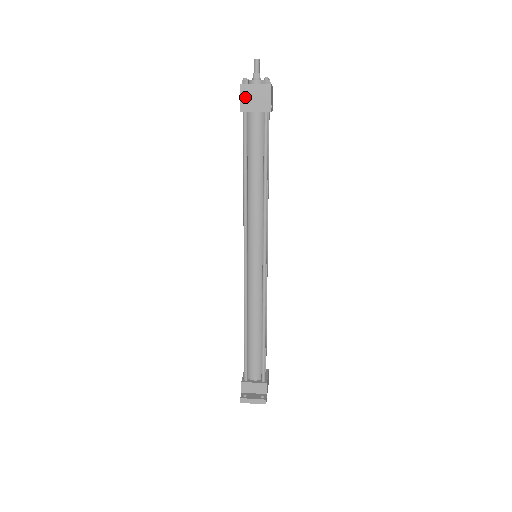
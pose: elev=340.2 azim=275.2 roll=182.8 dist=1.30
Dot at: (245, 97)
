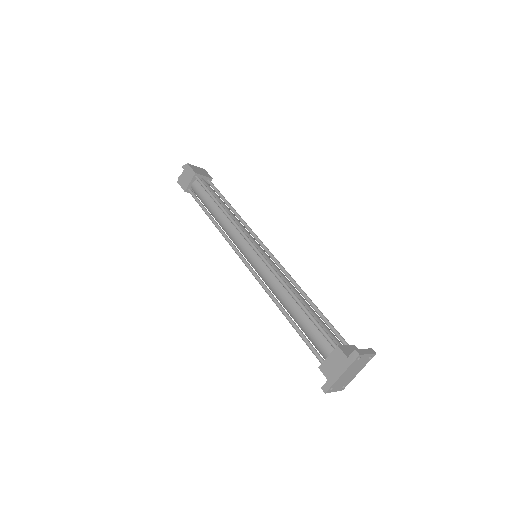
Dot at: (194, 169)
